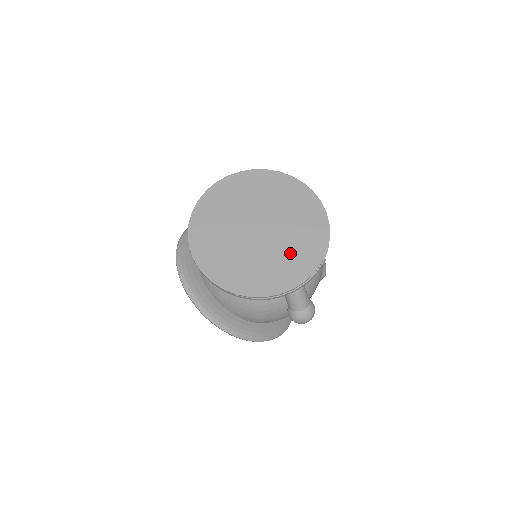
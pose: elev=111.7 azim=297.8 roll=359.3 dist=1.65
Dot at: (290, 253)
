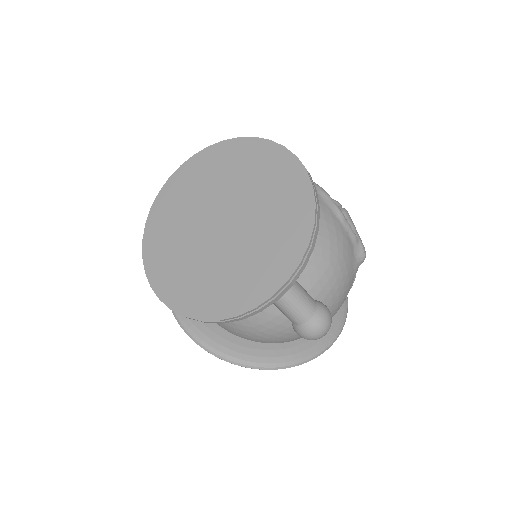
Dot at: (263, 245)
